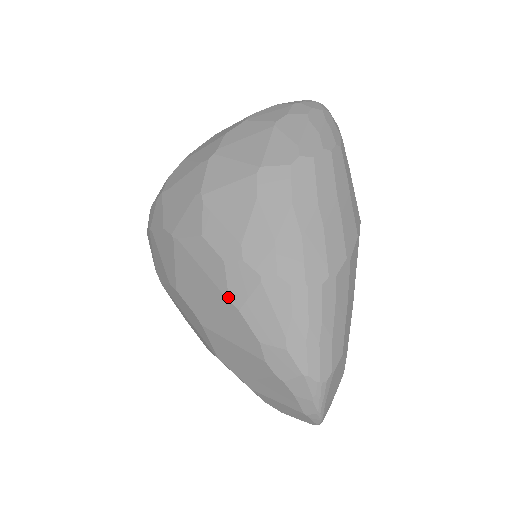
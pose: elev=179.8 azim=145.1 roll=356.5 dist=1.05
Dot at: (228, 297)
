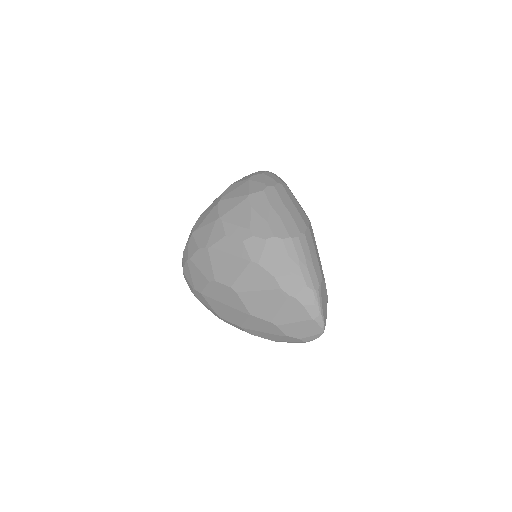
Dot at: (250, 259)
